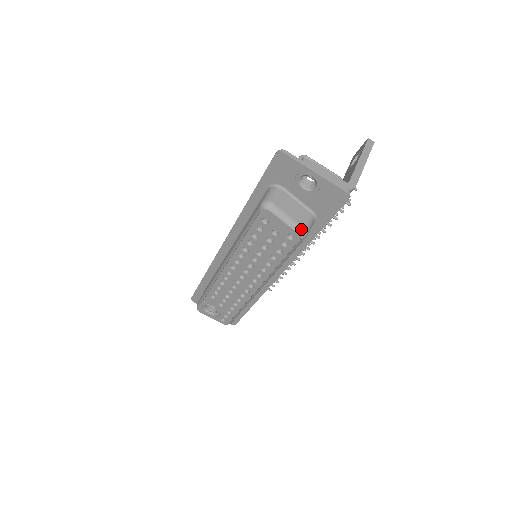
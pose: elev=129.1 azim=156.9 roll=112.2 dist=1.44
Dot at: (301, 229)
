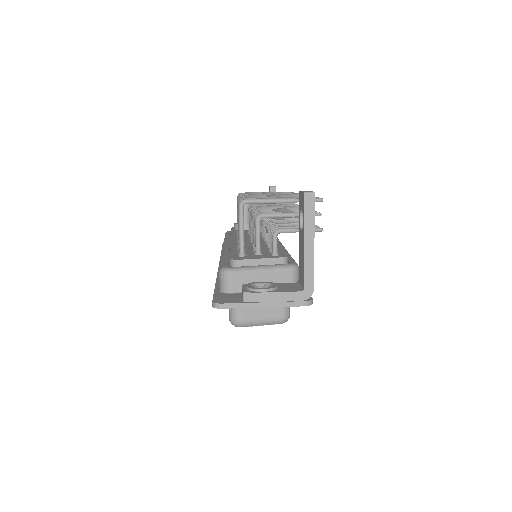
Dot at: (281, 321)
